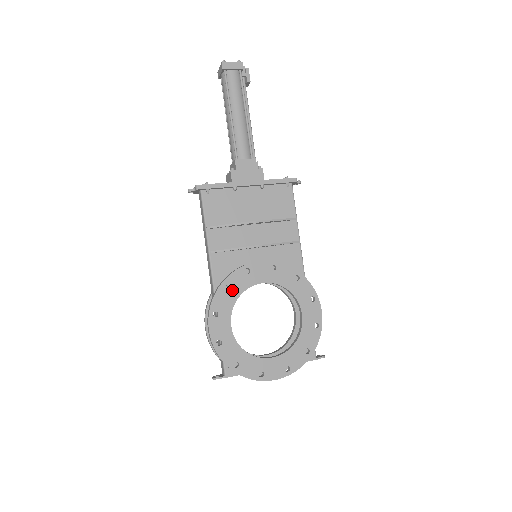
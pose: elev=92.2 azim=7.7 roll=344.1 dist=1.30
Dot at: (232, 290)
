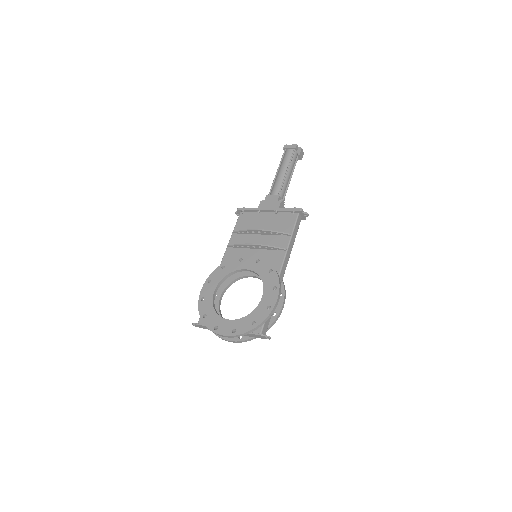
Dot at: (226, 269)
